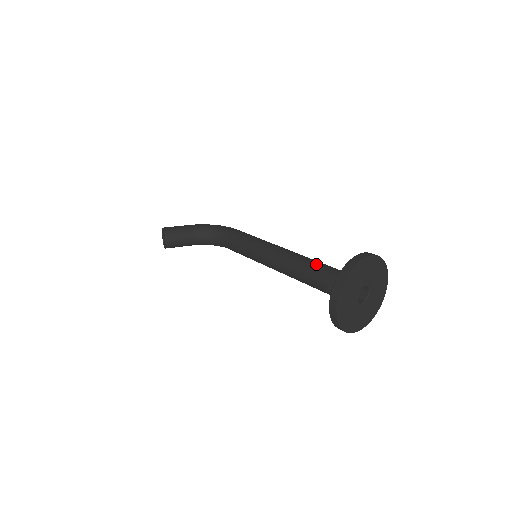
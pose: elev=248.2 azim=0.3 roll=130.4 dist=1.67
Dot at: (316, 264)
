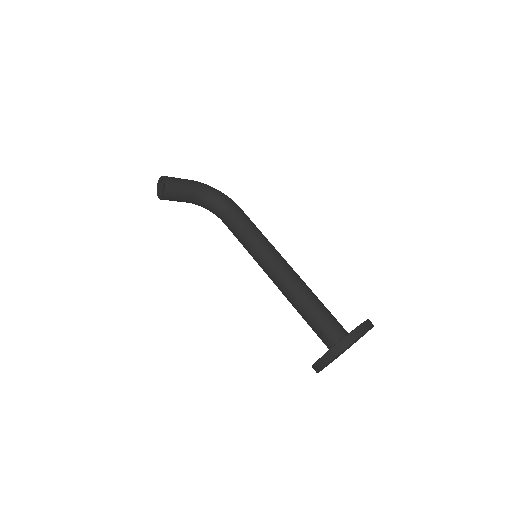
Dot at: (315, 301)
